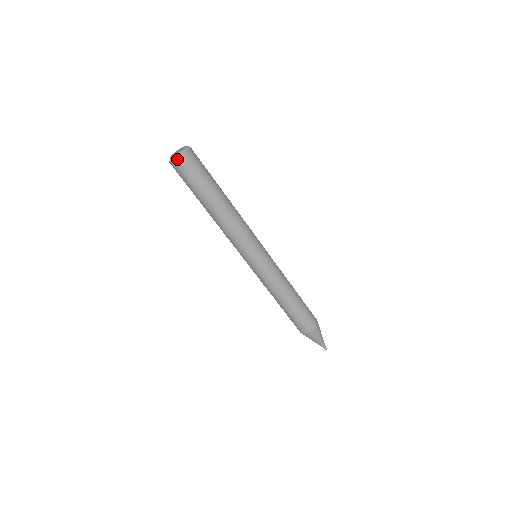
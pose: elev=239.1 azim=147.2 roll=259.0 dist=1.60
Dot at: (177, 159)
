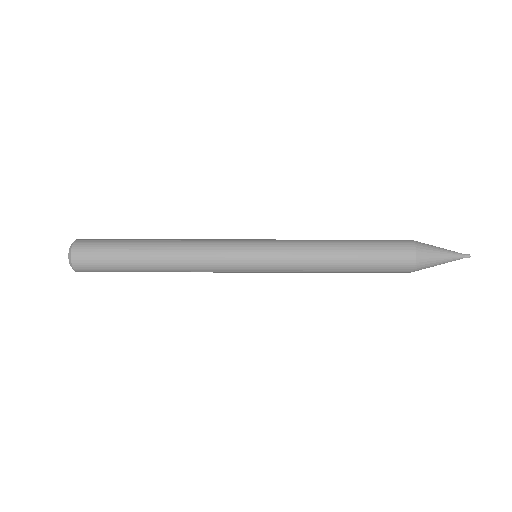
Dot at: (72, 266)
